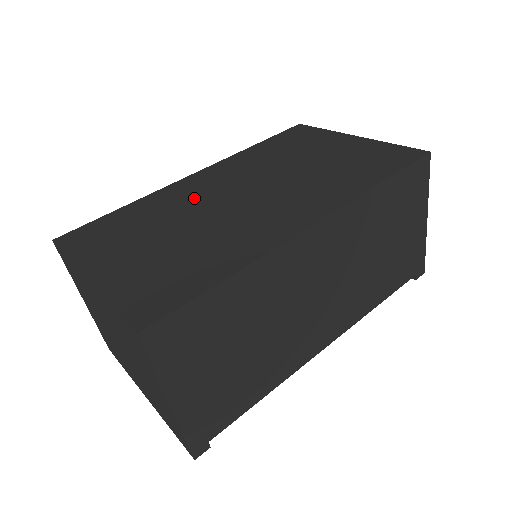
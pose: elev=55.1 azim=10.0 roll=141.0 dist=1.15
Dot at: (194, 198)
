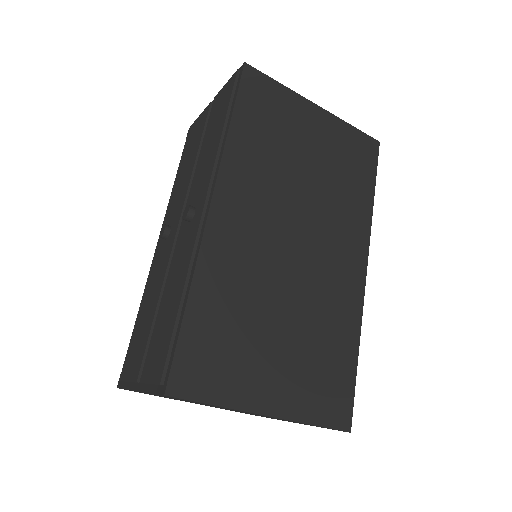
Dot at: (255, 259)
